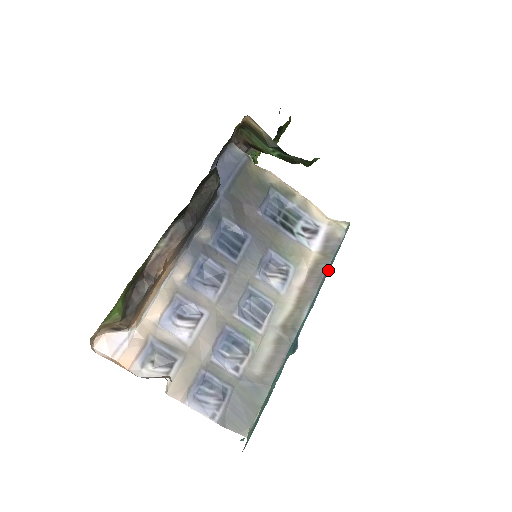
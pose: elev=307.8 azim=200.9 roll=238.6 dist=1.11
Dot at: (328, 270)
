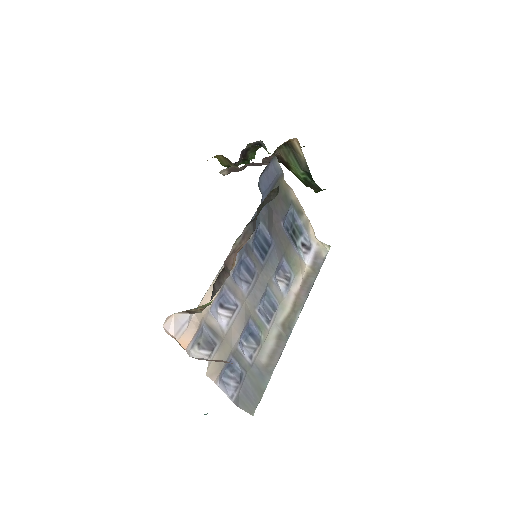
Dot at: occluded
